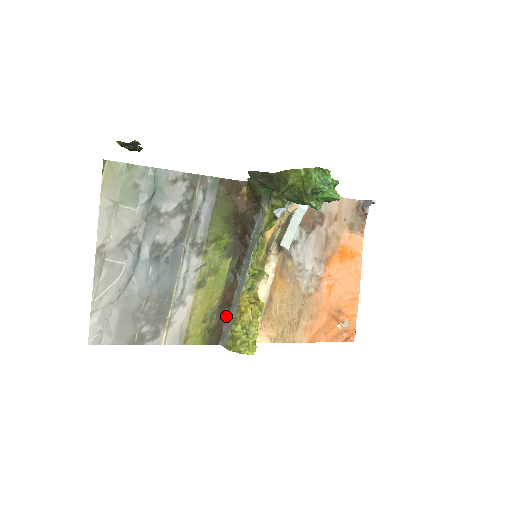
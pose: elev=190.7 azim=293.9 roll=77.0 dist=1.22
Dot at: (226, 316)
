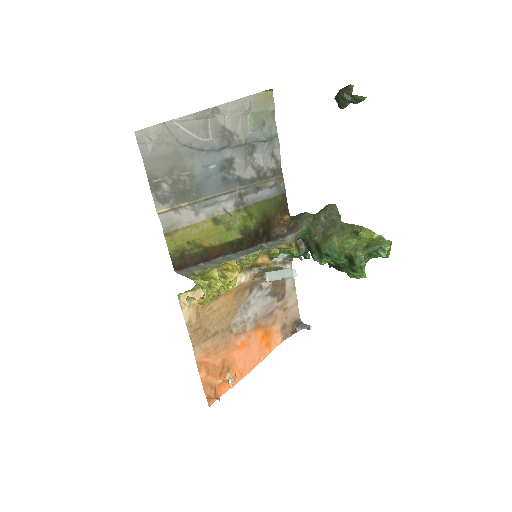
Dot at: (199, 262)
